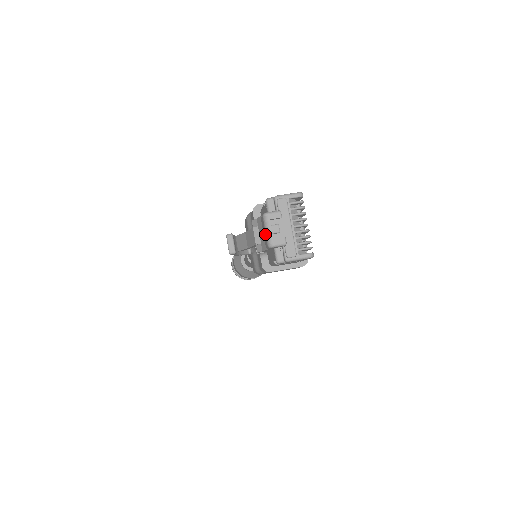
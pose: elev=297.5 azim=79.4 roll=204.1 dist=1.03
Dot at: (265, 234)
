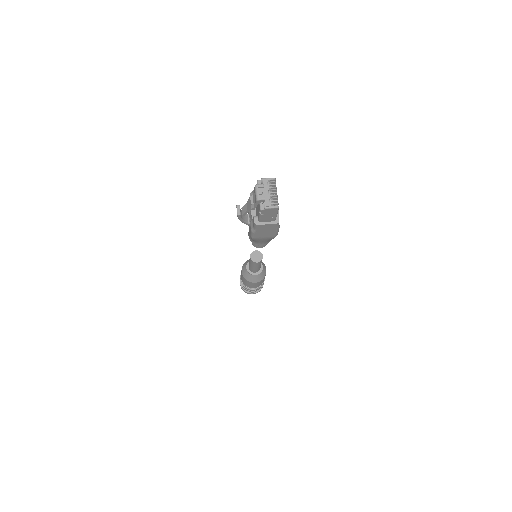
Dot at: (255, 195)
